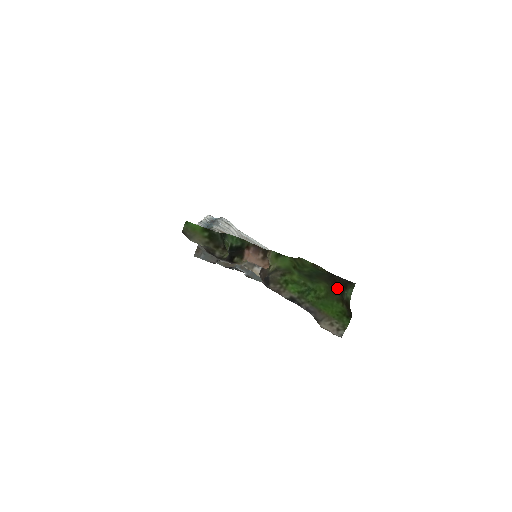
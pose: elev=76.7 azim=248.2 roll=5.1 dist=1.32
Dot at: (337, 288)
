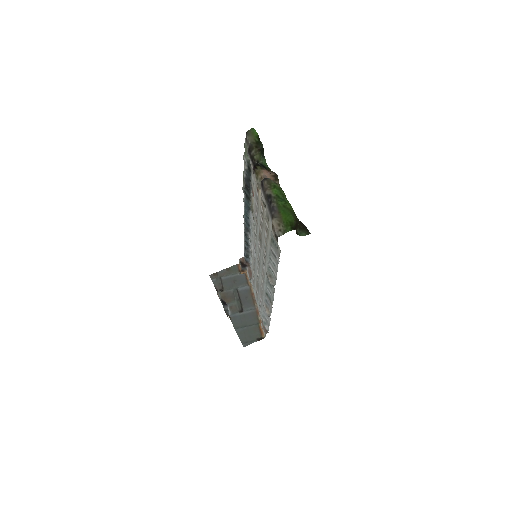
Dot at: (298, 220)
